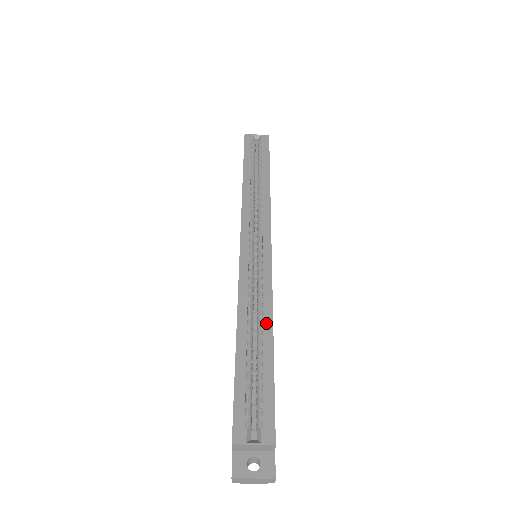
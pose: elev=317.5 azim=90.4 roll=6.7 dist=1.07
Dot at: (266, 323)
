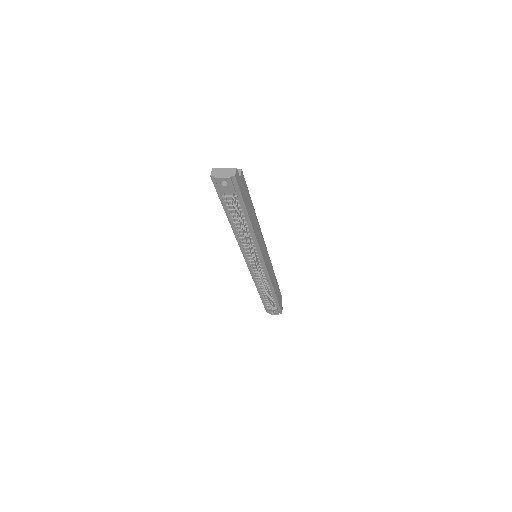
Dot at: occluded
